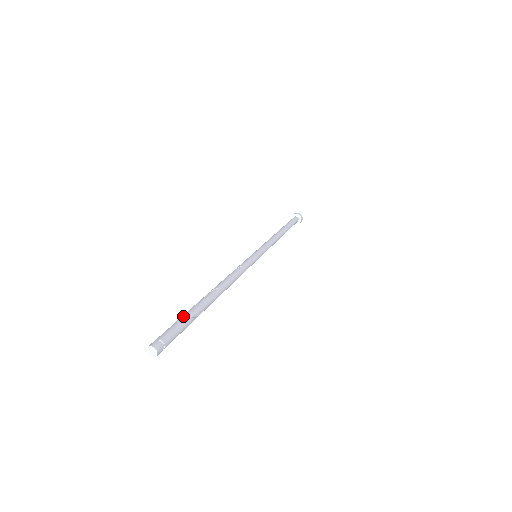
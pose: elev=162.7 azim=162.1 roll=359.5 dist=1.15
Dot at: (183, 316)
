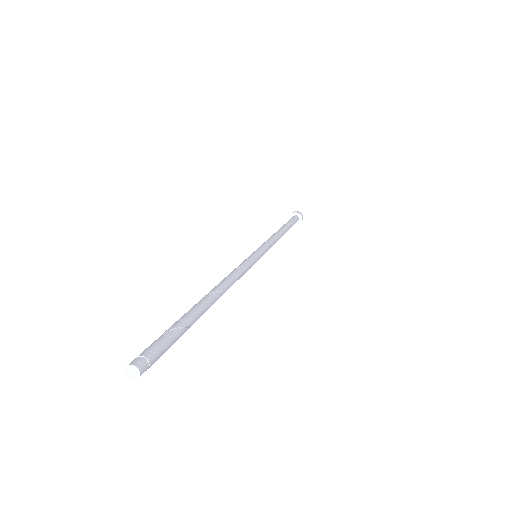
Dot at: (174, 325)
